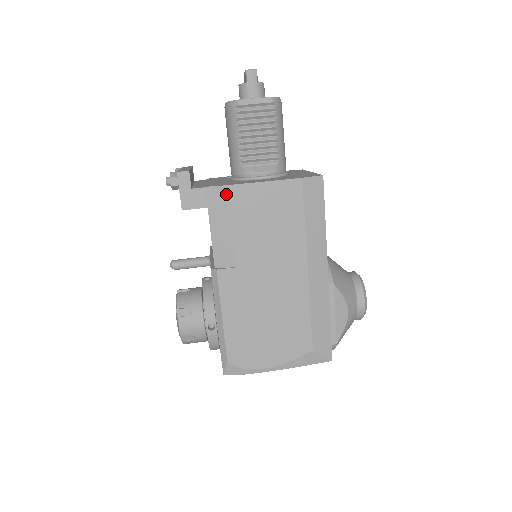
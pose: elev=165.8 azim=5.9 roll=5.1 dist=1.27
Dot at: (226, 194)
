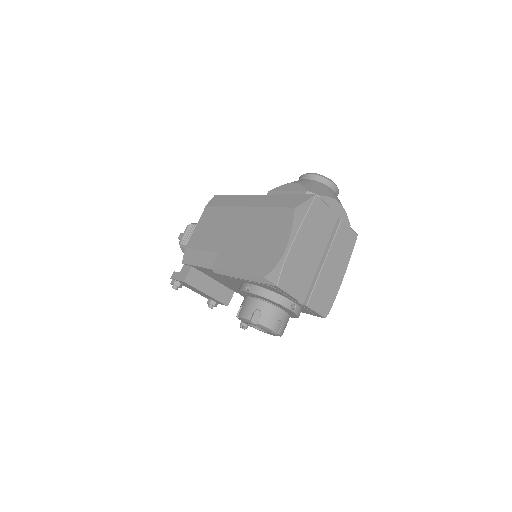
Dot at: (188, 251)
